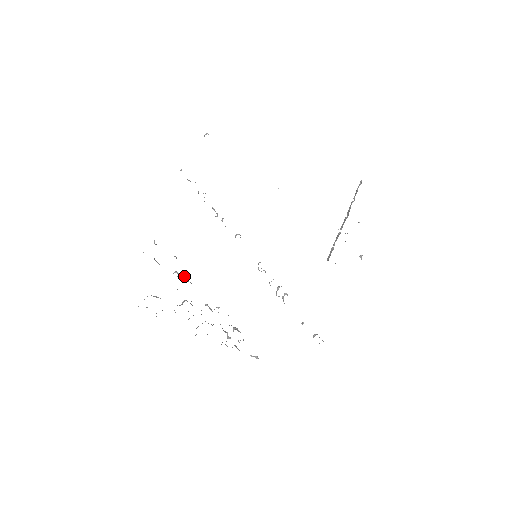
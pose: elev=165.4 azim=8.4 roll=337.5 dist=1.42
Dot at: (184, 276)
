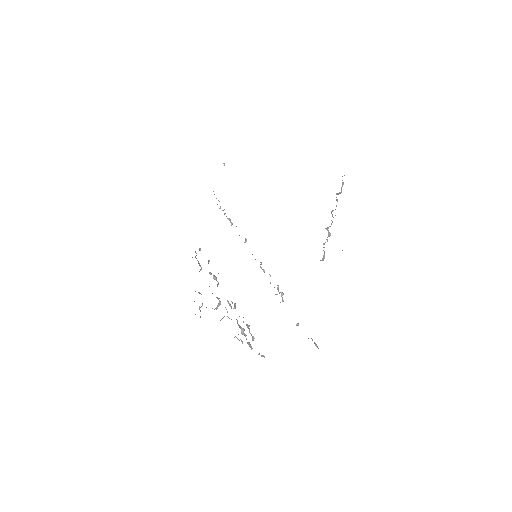
Dot at: (214, 276)
